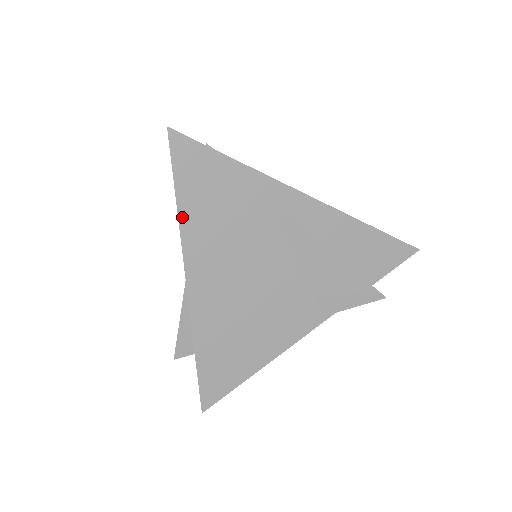
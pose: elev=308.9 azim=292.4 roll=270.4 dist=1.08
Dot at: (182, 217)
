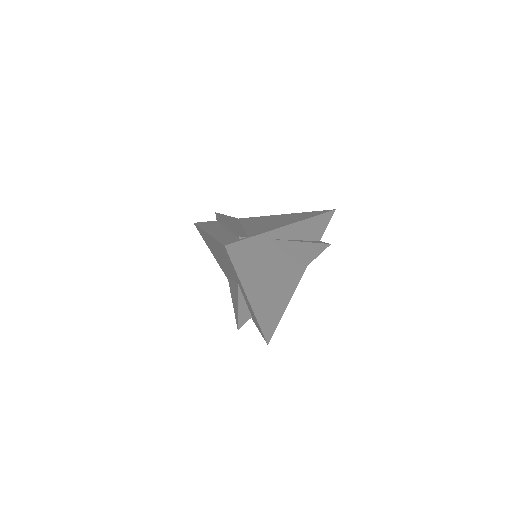
Dot at: (241, 278)
